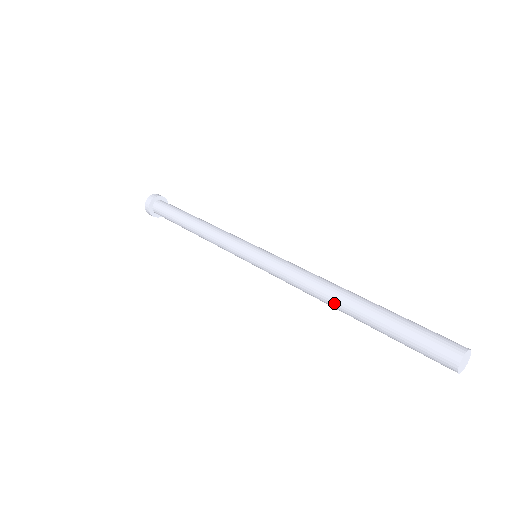
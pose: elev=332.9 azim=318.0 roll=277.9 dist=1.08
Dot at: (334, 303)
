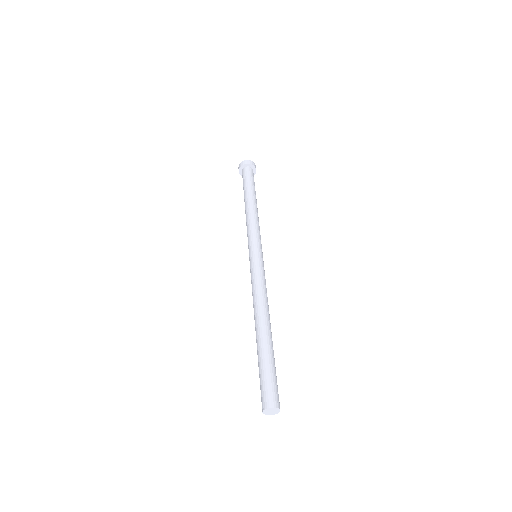
Dot at: occluded
